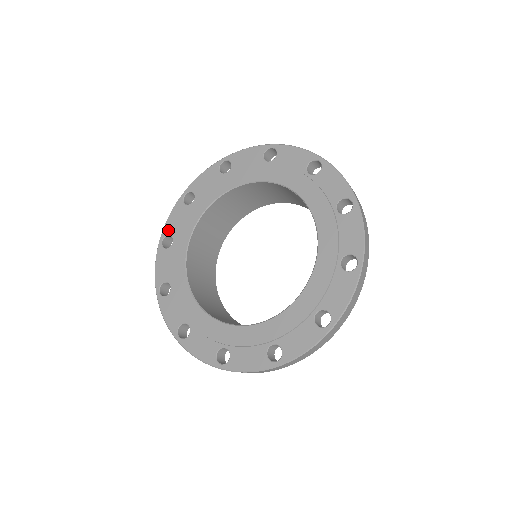
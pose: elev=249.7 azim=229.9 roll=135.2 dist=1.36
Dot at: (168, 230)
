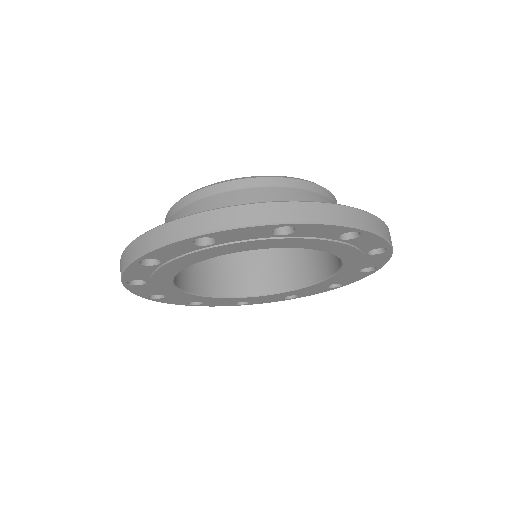
Dot at: (132, 279)
